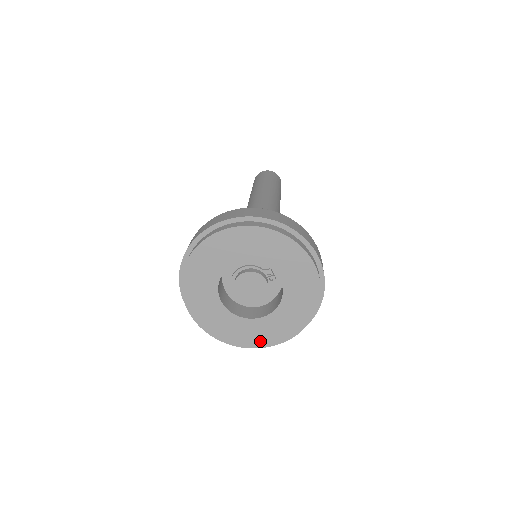
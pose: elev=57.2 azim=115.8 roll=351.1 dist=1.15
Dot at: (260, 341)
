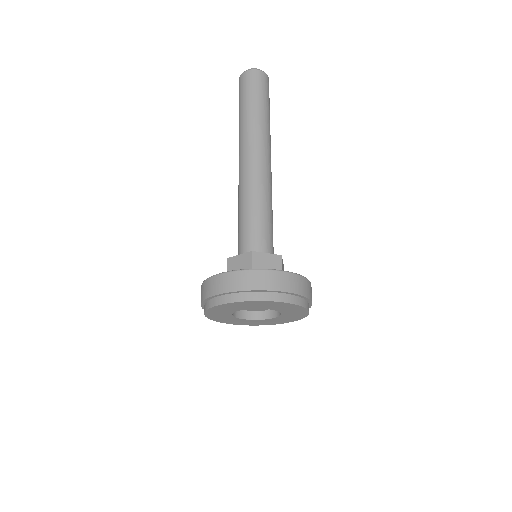
Dot at: (250, 324)
